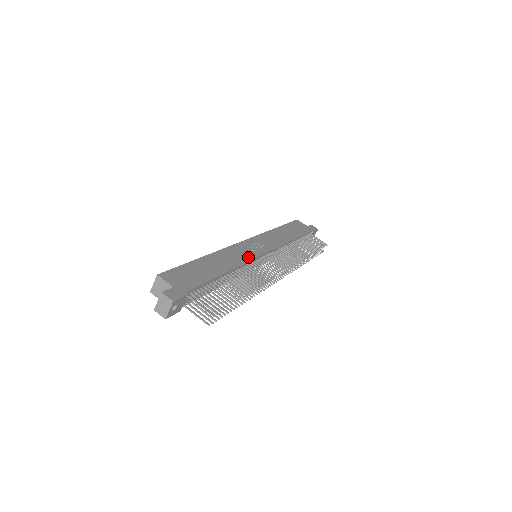
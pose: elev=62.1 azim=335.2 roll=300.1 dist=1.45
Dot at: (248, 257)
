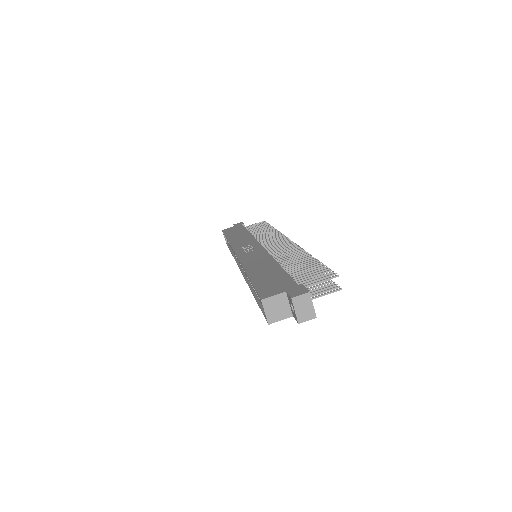
Dot at: (262, 253)
